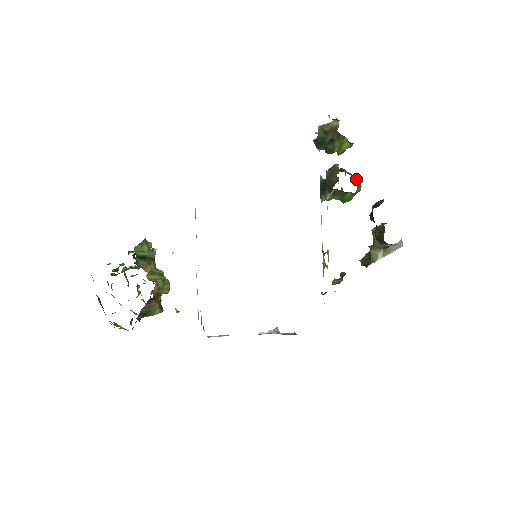
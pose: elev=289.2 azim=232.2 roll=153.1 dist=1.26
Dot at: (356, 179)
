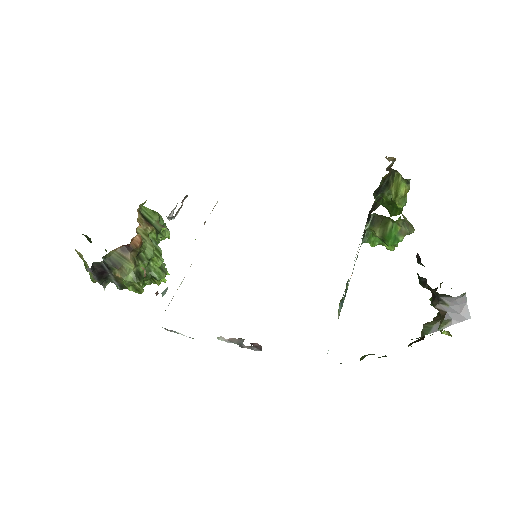
Dot at: (409, 222)
